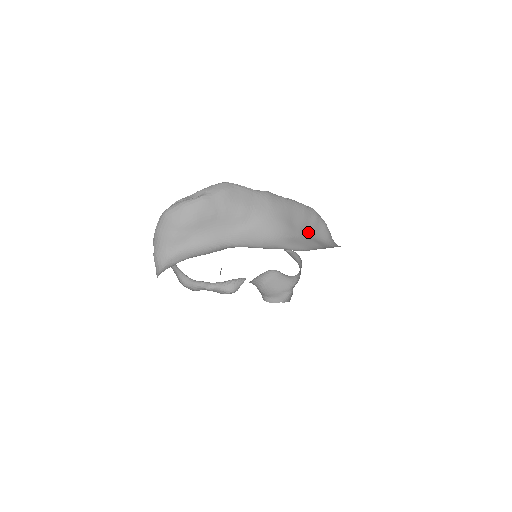
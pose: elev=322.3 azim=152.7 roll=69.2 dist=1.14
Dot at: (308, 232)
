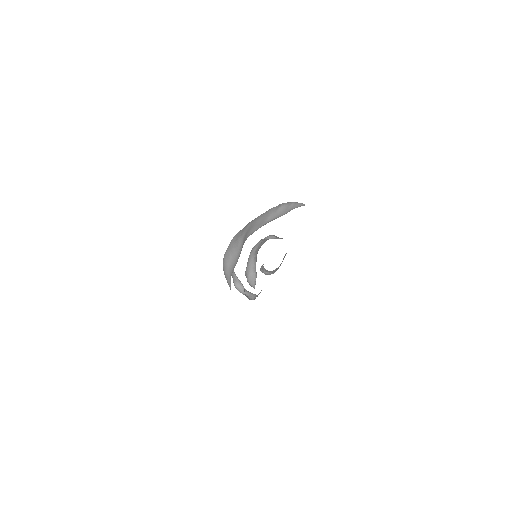
Dot at: (273, 219)
